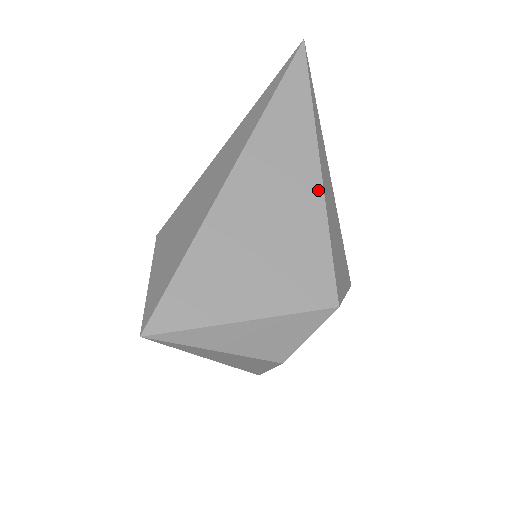
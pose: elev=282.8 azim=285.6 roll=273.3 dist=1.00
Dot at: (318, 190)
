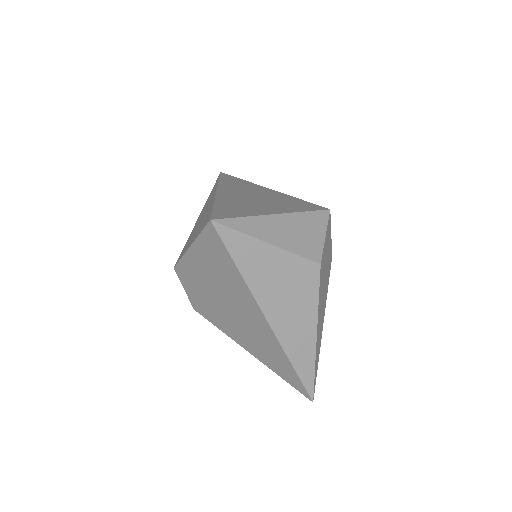
Dot at: (274, 191)
